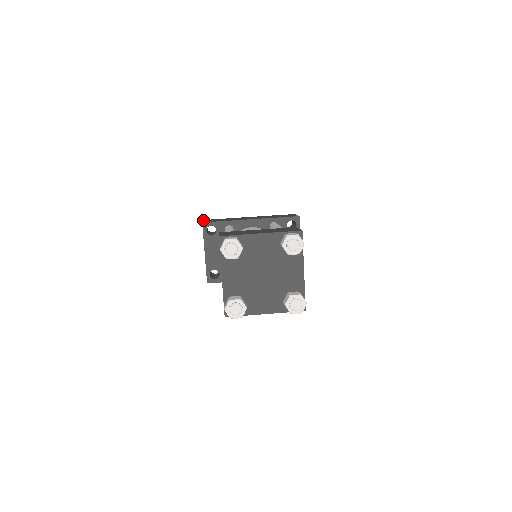
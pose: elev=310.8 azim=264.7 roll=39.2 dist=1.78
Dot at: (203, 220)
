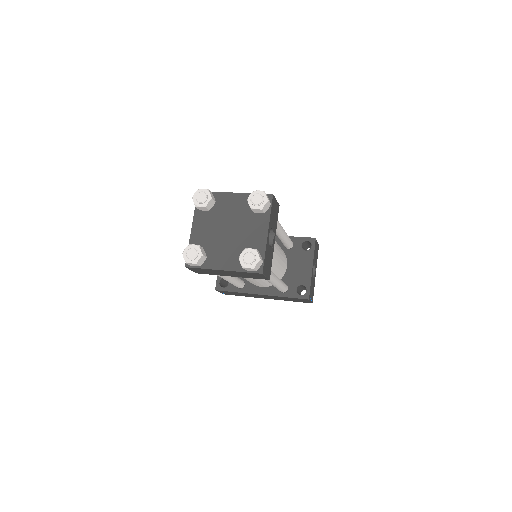
Dot at: occluded
